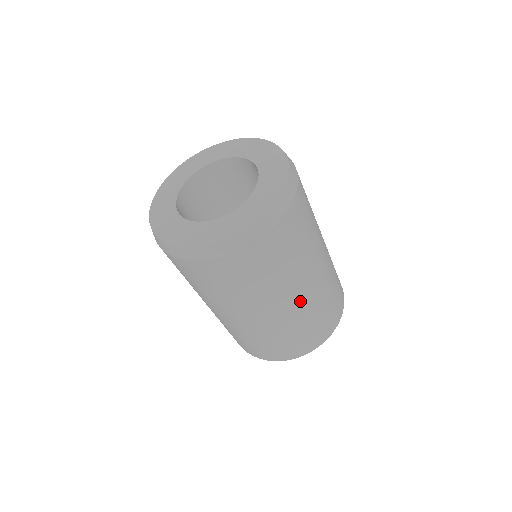
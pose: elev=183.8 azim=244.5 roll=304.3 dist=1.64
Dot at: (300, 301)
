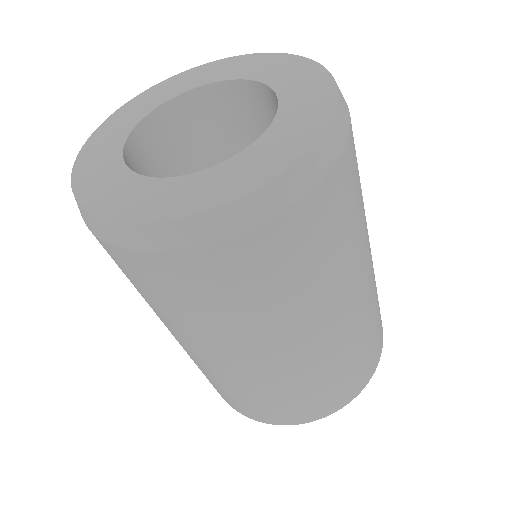
Dot at: (343, 325)
